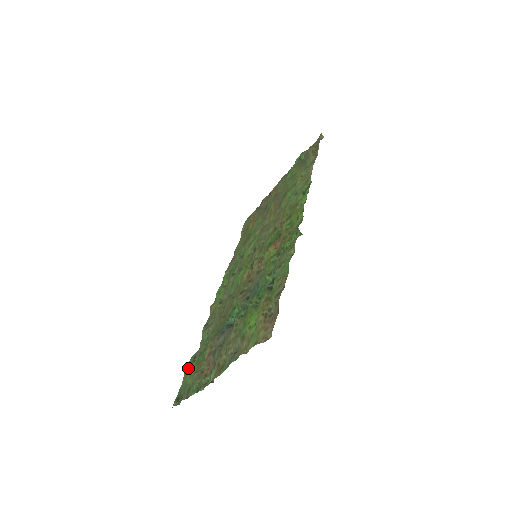
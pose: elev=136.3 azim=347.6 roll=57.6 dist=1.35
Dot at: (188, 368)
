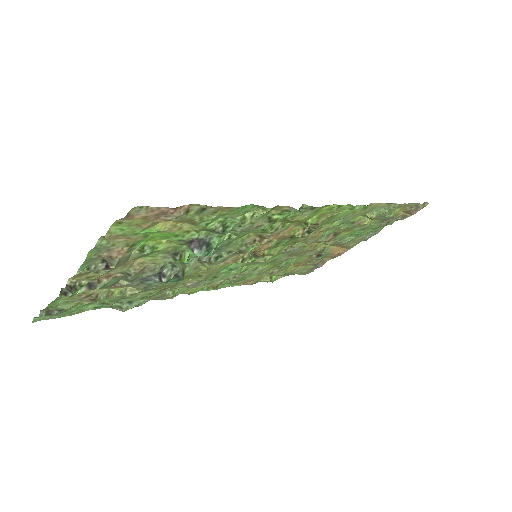
Dot at: (93, 308)
